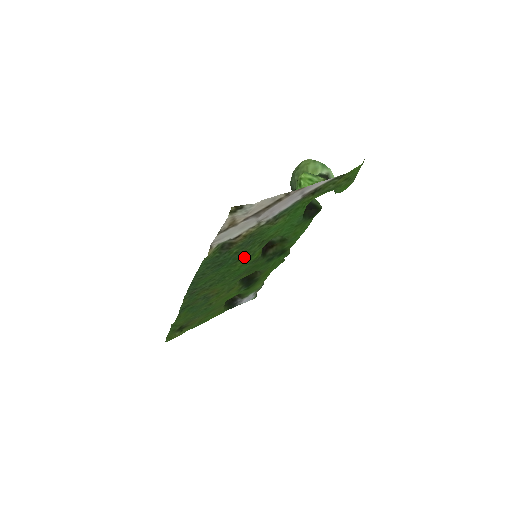
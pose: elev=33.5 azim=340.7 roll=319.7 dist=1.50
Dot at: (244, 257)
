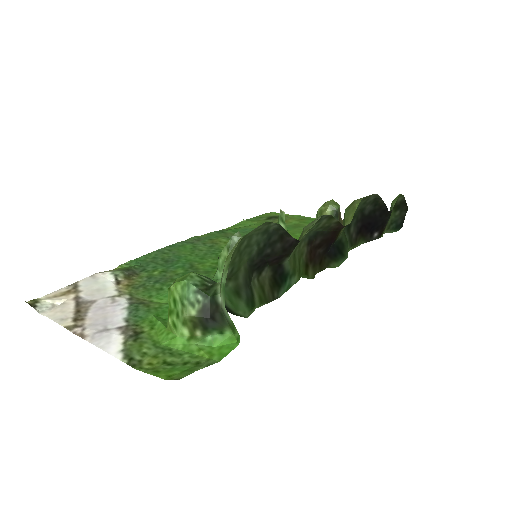
Dot at: (195, 269)
